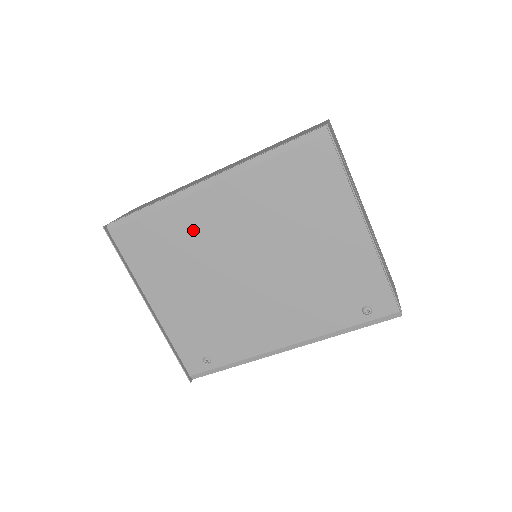
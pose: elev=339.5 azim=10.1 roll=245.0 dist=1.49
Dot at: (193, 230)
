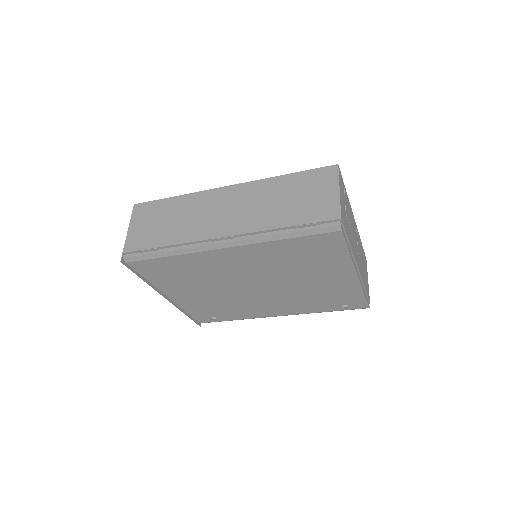
Dot at: (207, 267)
